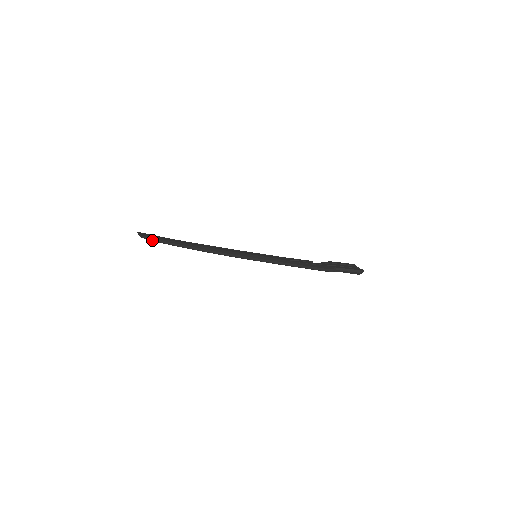
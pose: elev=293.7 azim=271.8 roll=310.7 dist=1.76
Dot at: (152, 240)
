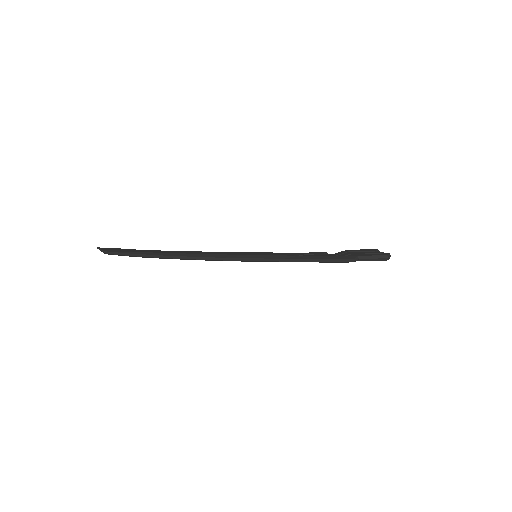
Dot at: (119, 255)
